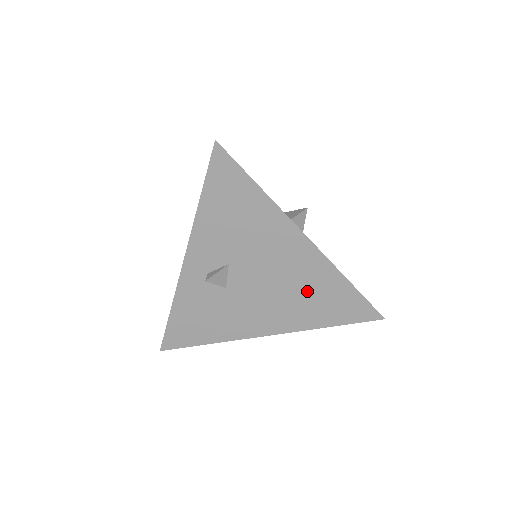
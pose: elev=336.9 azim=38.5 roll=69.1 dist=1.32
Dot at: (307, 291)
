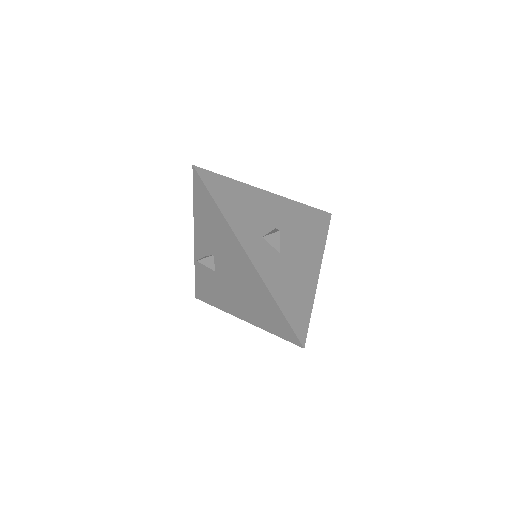
Dot at: (255, 297)
